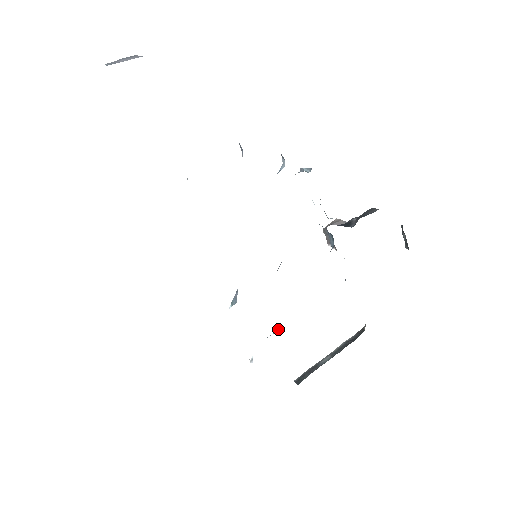
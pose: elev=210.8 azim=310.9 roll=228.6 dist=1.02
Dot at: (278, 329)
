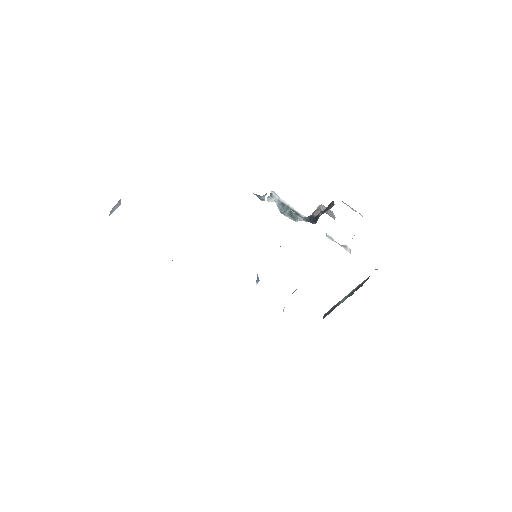
Dot at: (296, 289)
